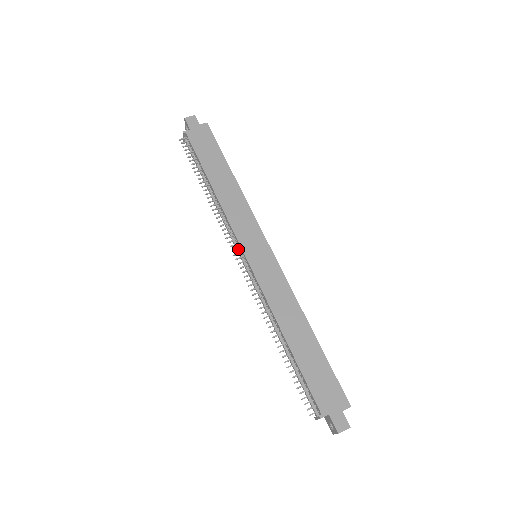
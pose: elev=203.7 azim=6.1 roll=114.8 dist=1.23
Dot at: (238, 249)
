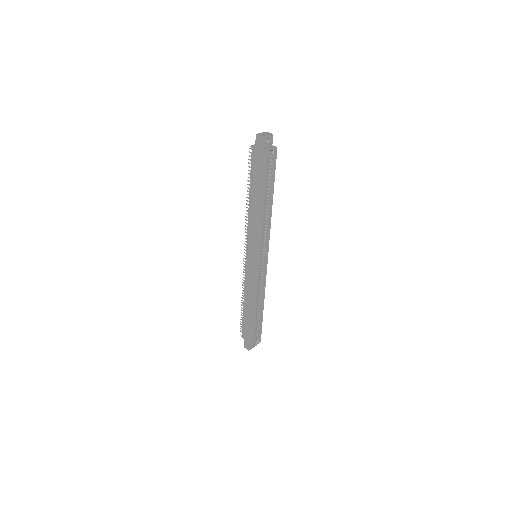
Dot at: occluded
